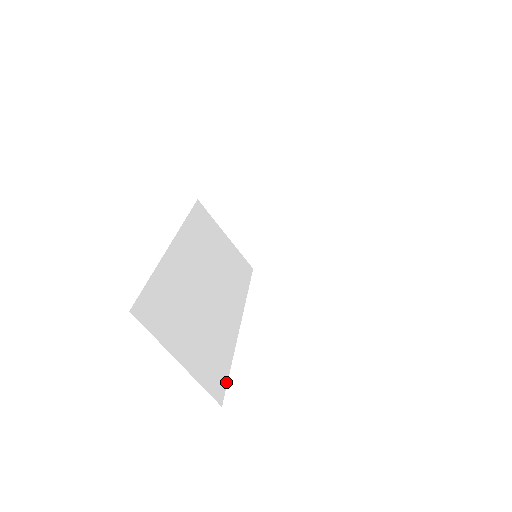
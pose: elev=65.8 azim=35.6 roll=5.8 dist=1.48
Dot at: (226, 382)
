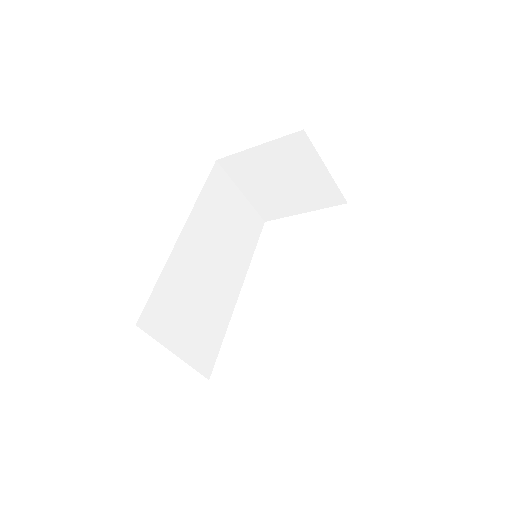
Dot at: (216, 356)
